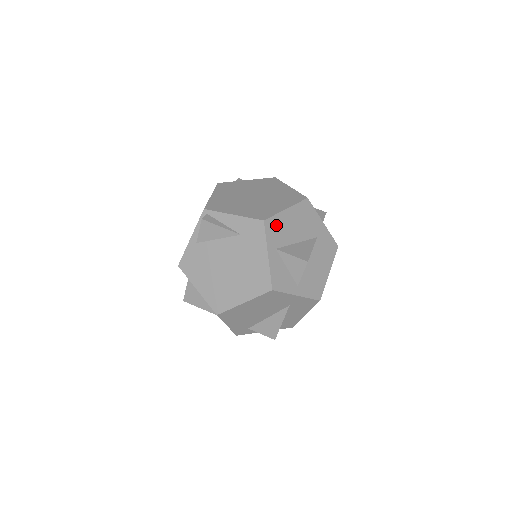
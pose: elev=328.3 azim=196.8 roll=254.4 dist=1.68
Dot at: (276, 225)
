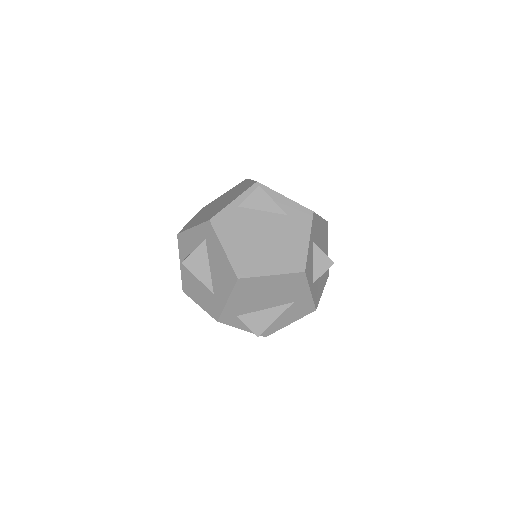
Dot at: (316, 223)
